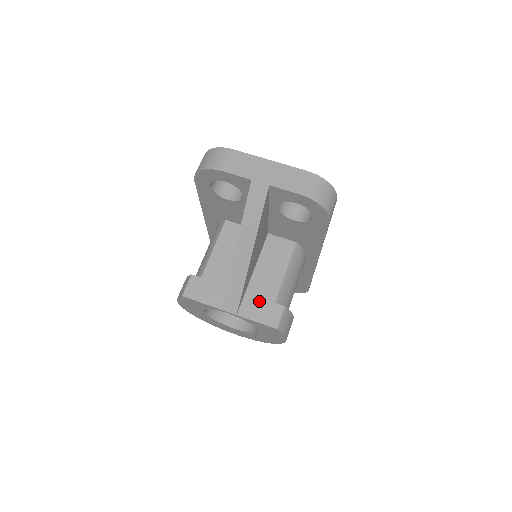
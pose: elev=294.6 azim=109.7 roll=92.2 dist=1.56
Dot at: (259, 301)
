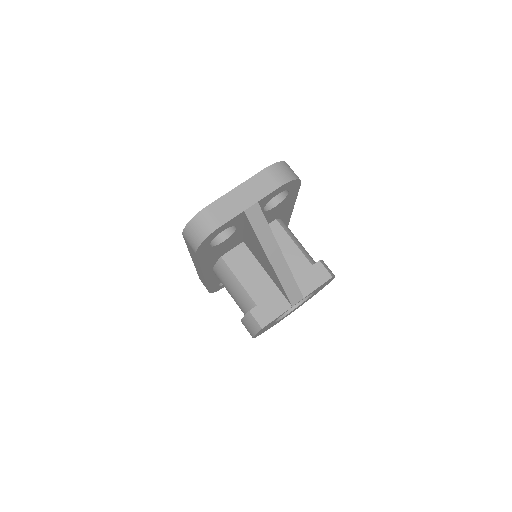
Dot at: (304, 276)
